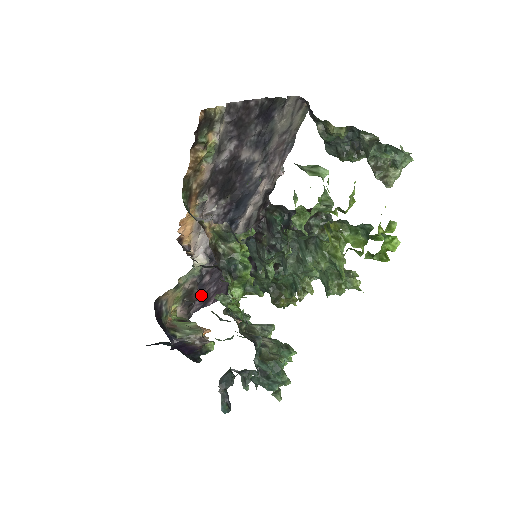
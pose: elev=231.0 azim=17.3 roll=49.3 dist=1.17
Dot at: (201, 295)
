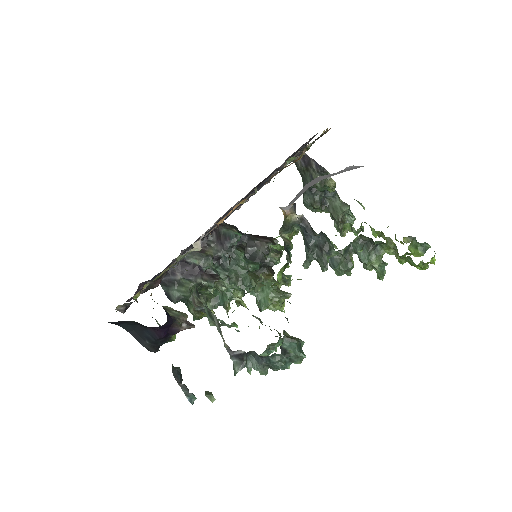
Dot at: (143, 286)
